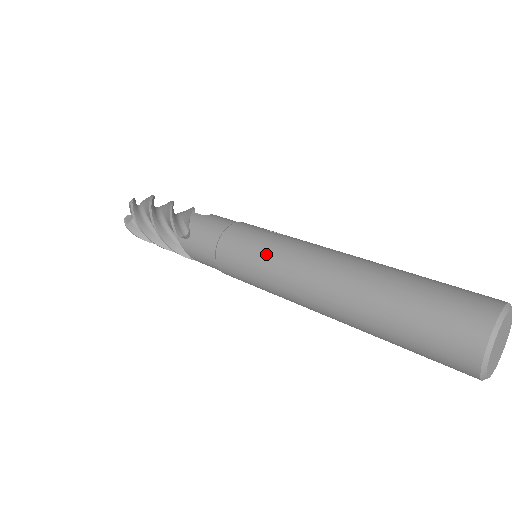
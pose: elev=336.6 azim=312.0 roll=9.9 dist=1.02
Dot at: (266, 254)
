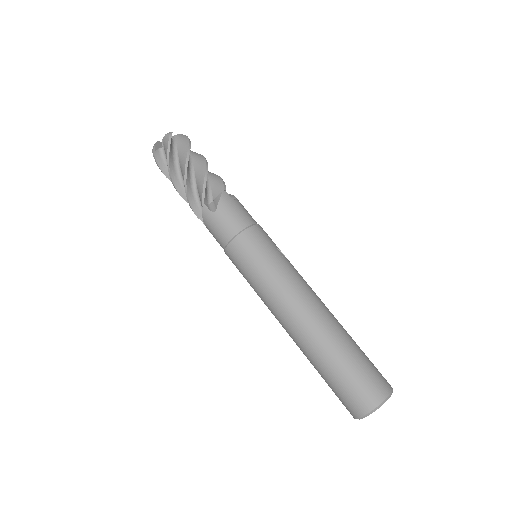
Dot at: (272, 271)
